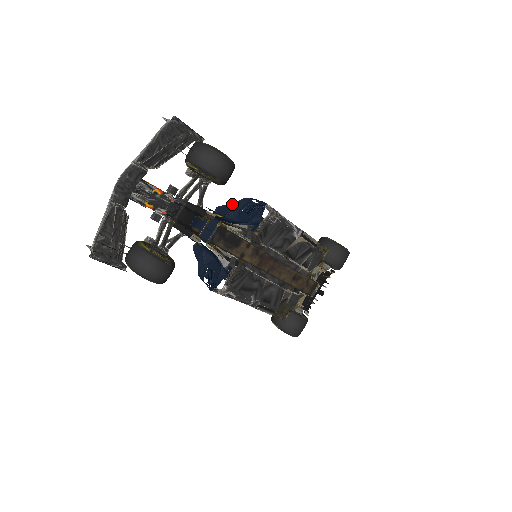
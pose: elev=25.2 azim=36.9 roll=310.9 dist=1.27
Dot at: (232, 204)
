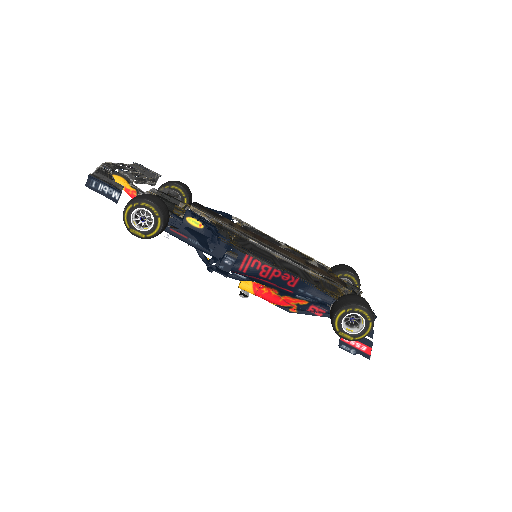
Dot at: occluded
